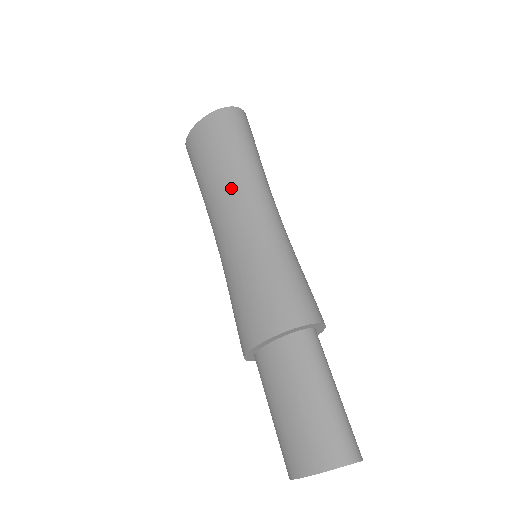
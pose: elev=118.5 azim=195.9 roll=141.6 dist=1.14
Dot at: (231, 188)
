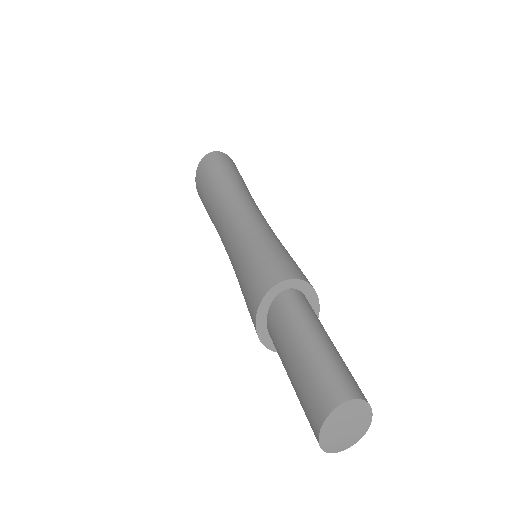
Dot at: (216, 218)
